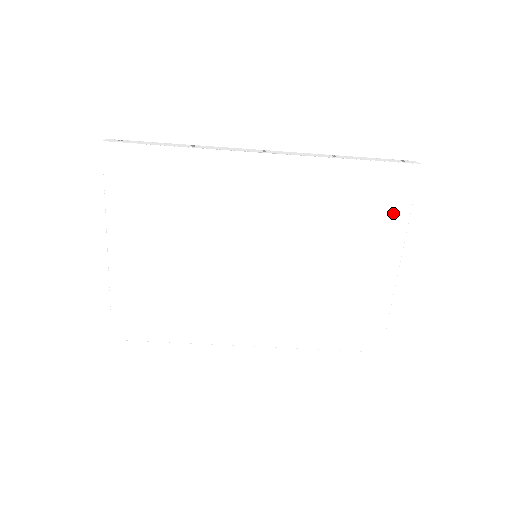
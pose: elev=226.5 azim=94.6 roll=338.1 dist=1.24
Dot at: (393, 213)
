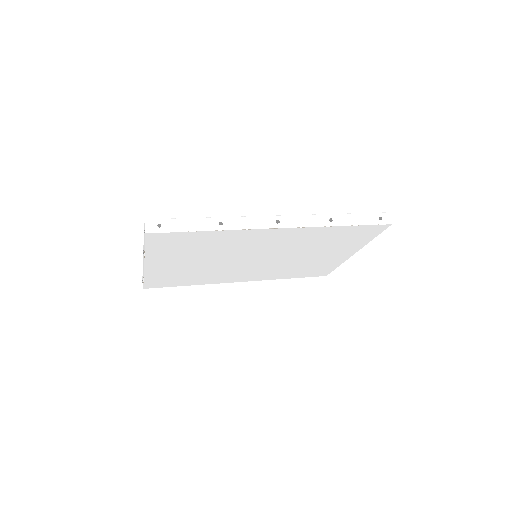
Dot at: (361, 240)
